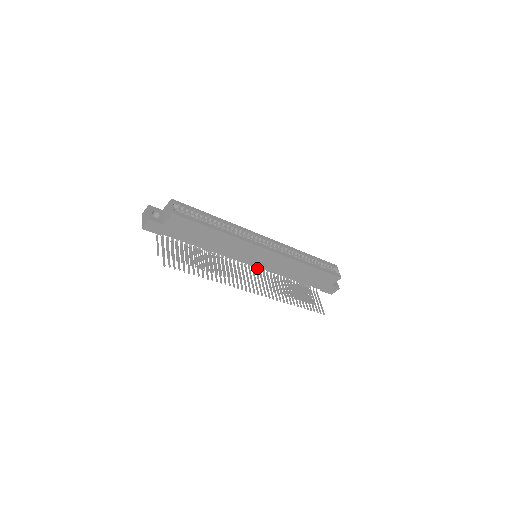
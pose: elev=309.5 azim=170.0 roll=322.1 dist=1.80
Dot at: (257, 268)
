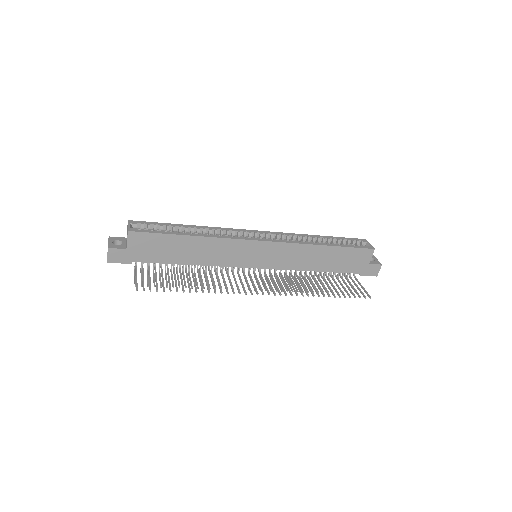
Dot at: occluded
